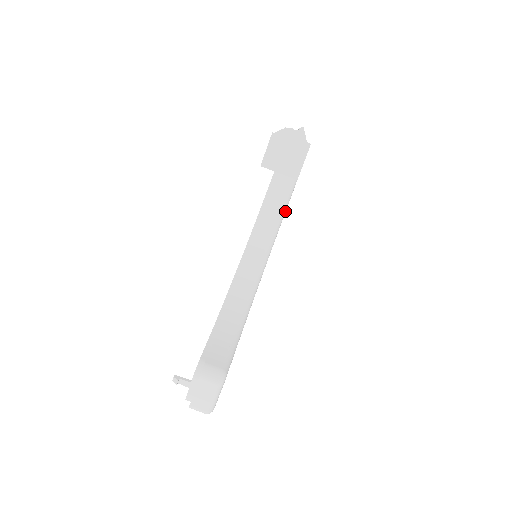
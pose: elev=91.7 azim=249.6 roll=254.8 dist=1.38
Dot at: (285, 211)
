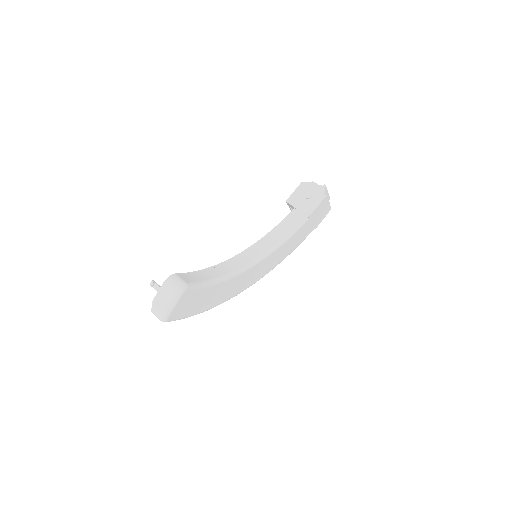
Dot at: (291, 236)
